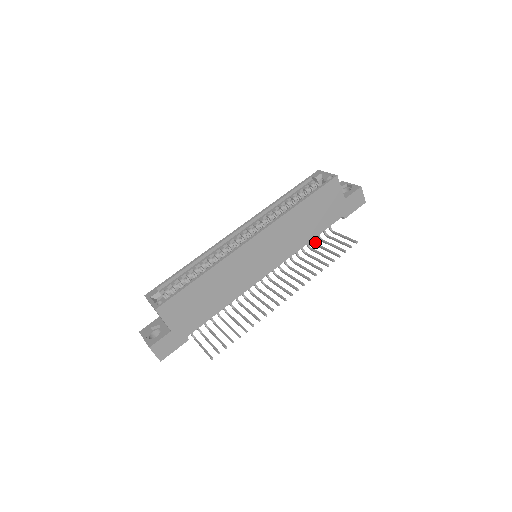
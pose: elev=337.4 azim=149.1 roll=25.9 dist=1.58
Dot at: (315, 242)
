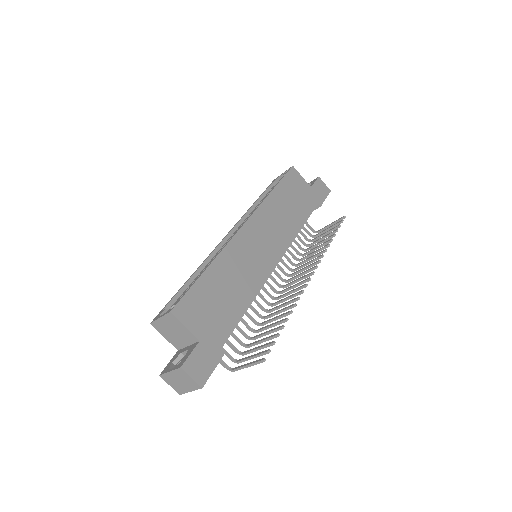
Dot at: (306, 244)
